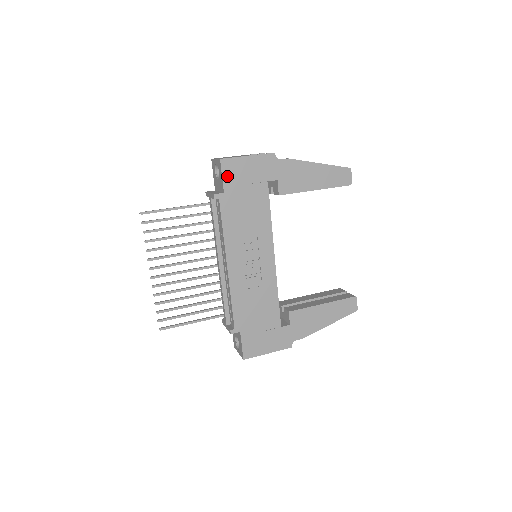
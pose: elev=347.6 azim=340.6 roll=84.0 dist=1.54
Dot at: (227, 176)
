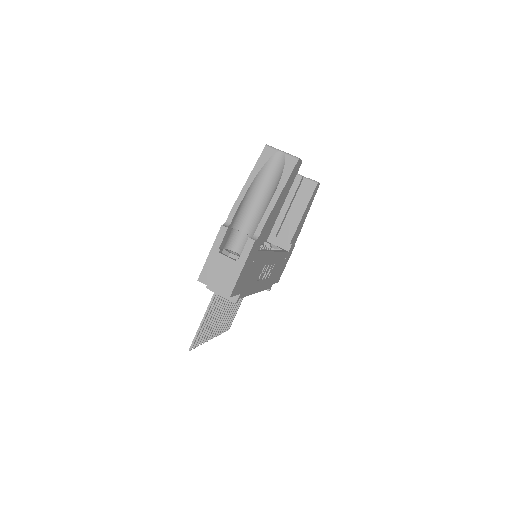
Dot at: (237, 291)
